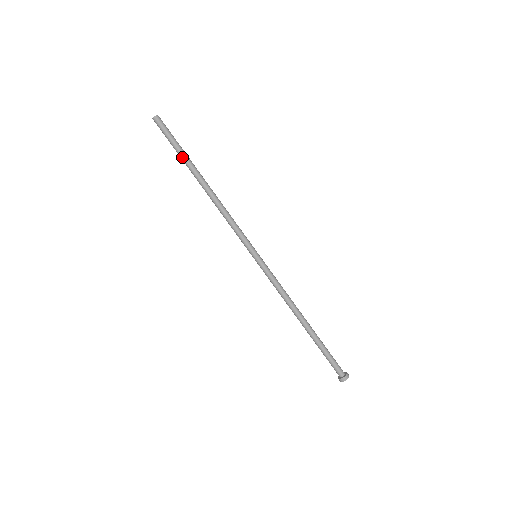
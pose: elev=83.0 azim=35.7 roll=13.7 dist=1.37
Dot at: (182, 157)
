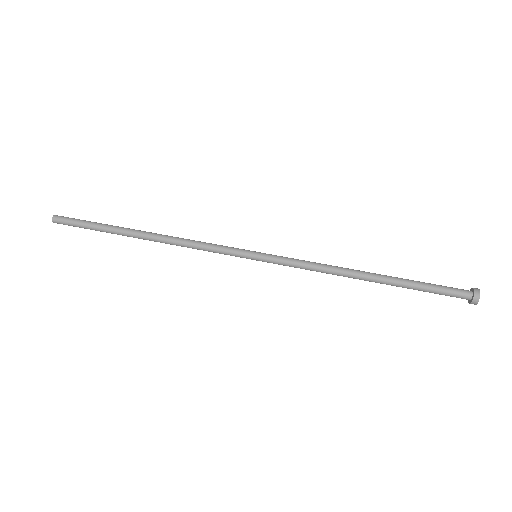
Dot at: (107, 225)
